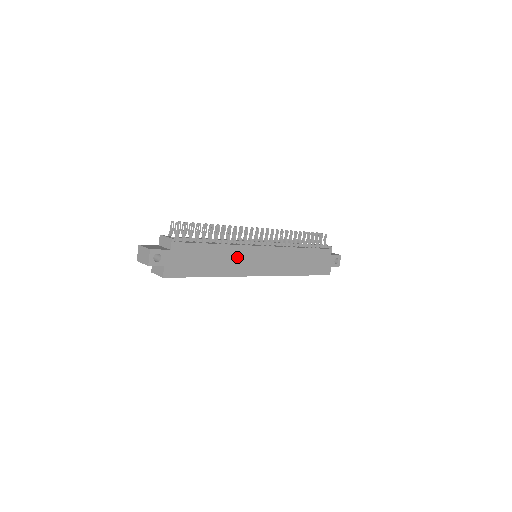
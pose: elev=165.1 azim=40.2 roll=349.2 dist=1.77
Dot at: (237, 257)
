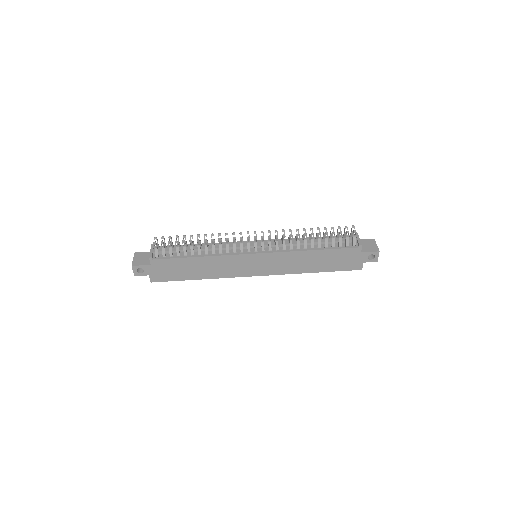
Dot at: (224, 264)
